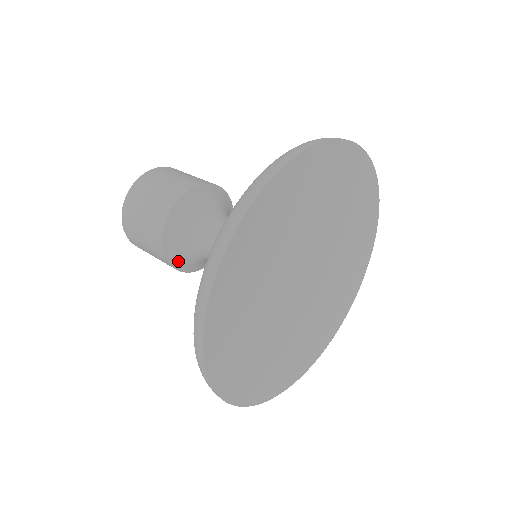
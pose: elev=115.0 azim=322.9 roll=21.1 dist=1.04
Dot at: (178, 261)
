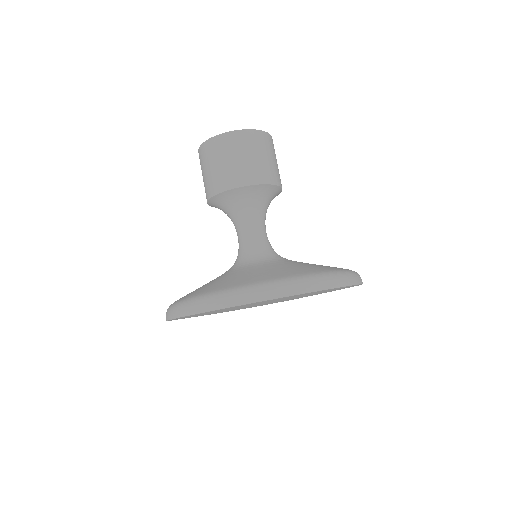
Dot at: (215, 207)
